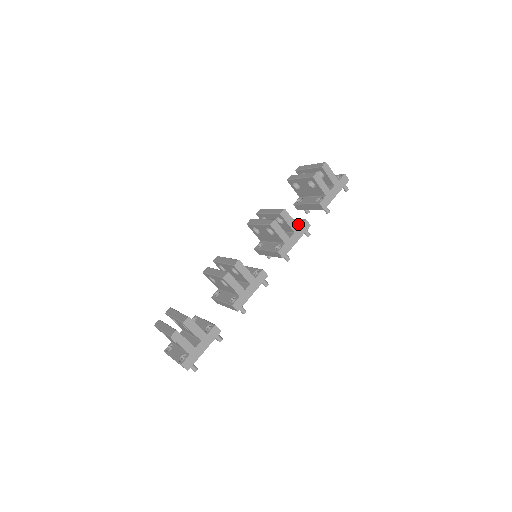
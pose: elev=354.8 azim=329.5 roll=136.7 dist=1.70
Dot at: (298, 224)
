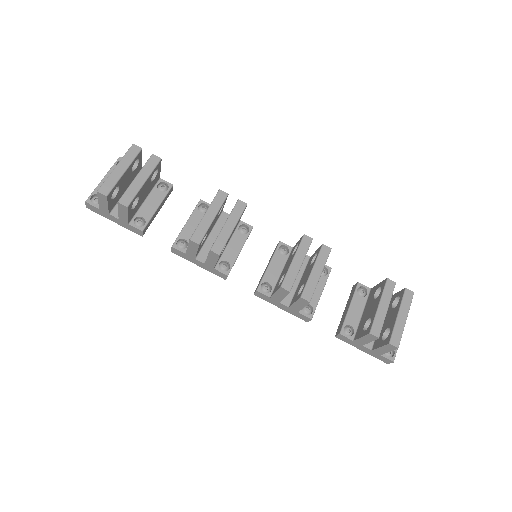
Dot at: (305, 308)
